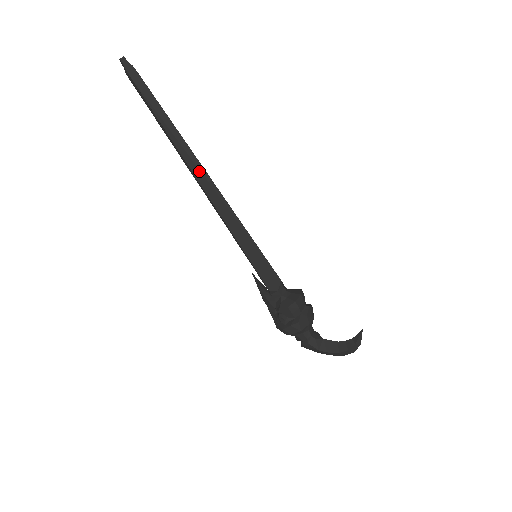
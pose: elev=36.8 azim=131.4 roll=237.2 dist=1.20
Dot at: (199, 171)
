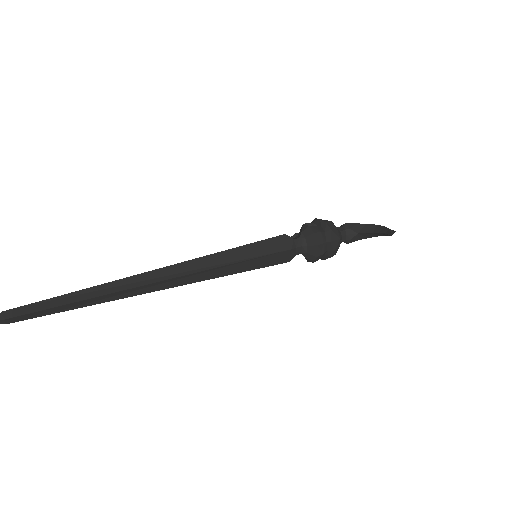
Dot at: (153, 287)
